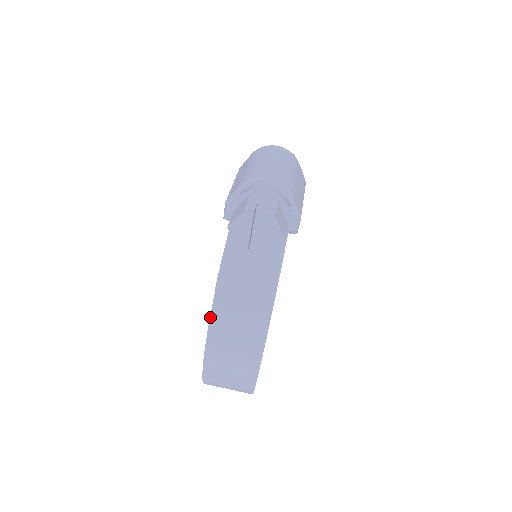
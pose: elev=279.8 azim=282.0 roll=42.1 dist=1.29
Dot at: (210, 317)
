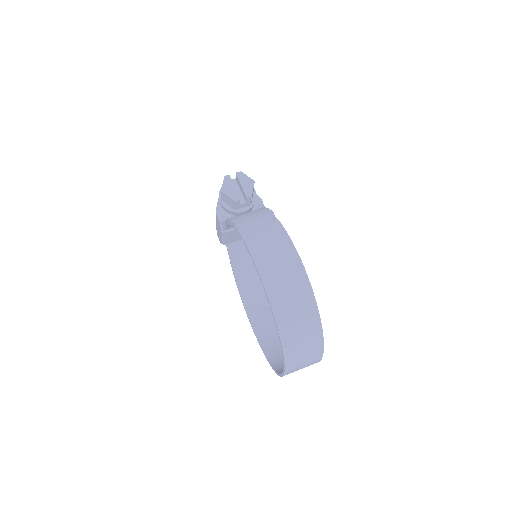
Dot at: (242, 238)
